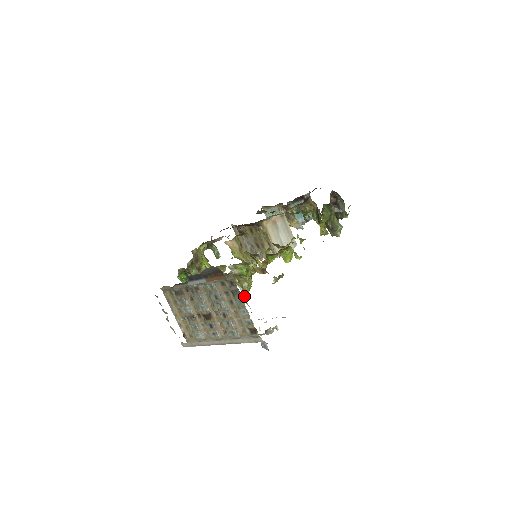
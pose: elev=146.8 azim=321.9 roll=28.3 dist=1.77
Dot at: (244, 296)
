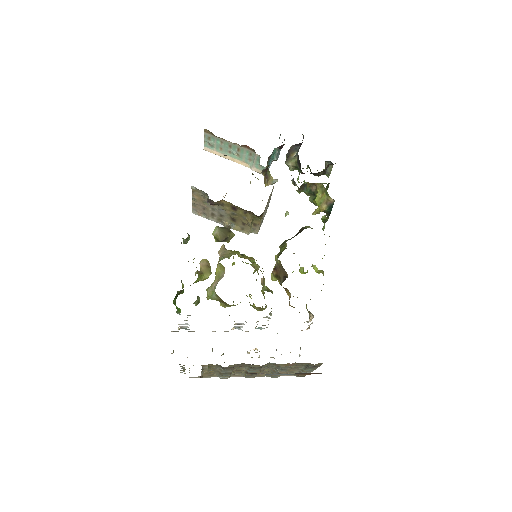
Dot at: (268, 324)
